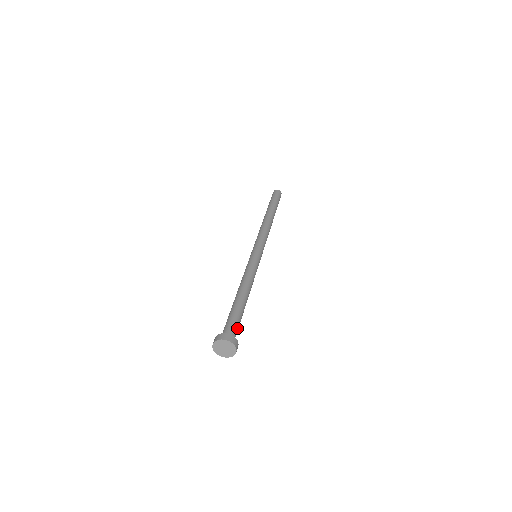
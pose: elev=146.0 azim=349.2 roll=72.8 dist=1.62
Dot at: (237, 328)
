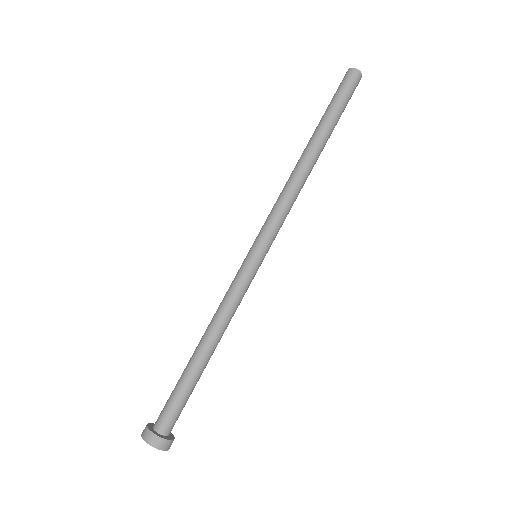
Dot at: (176, 412)
